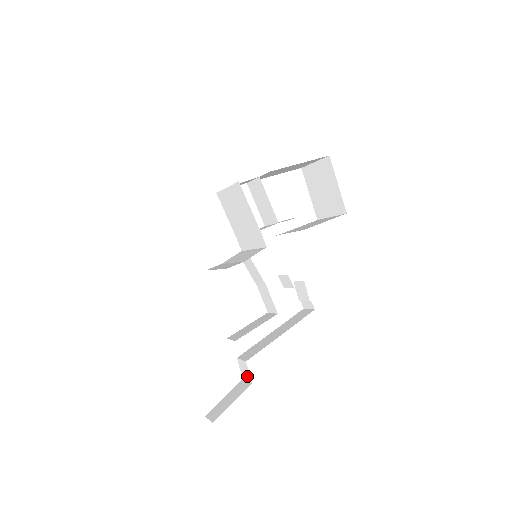
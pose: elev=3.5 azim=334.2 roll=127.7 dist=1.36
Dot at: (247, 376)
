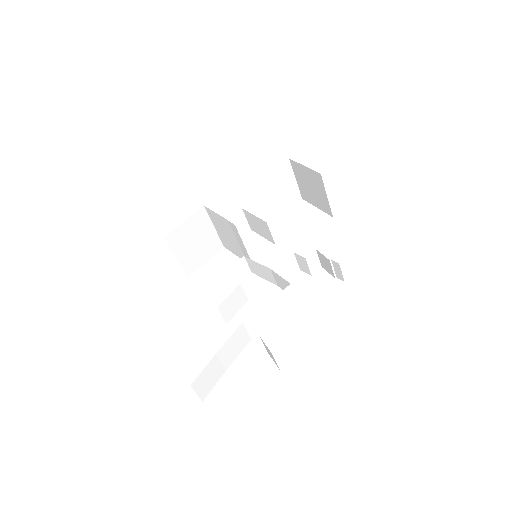
Dot at: (271, 354)
